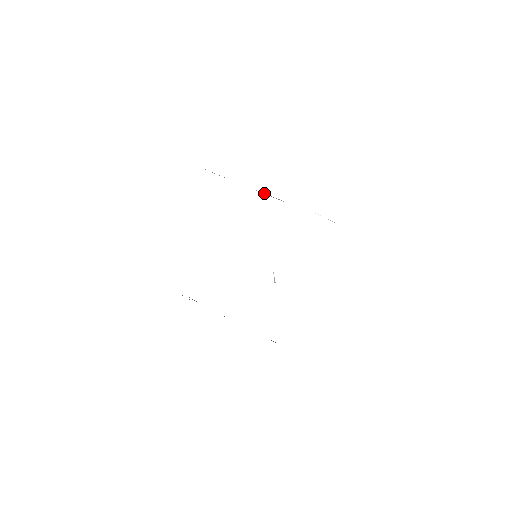
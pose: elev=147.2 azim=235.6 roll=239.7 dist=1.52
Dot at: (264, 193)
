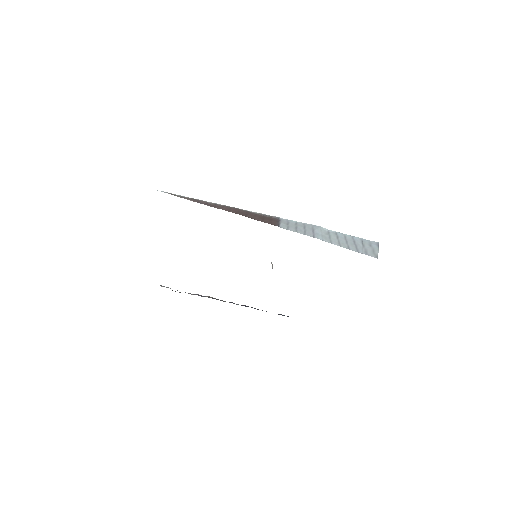
Dot at: (260, 213)
